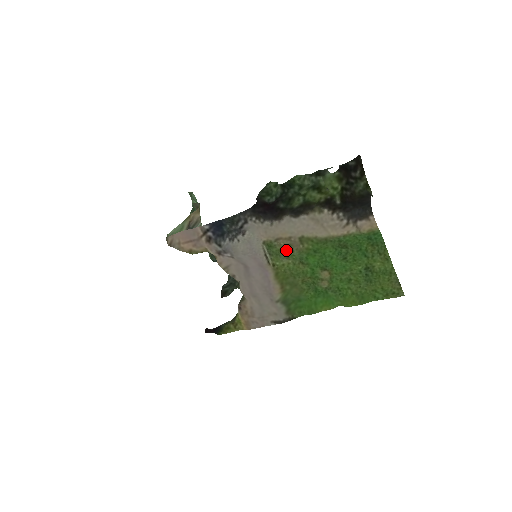
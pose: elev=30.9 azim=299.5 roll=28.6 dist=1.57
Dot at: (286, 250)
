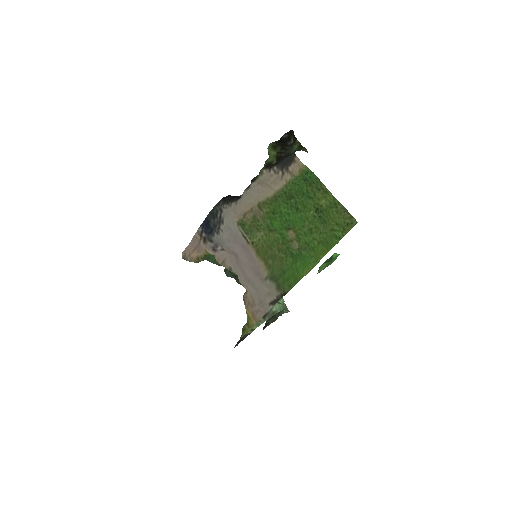
Dot at: (254, 223)
